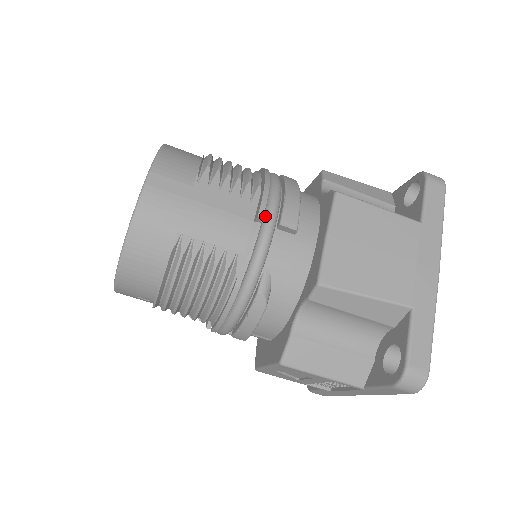
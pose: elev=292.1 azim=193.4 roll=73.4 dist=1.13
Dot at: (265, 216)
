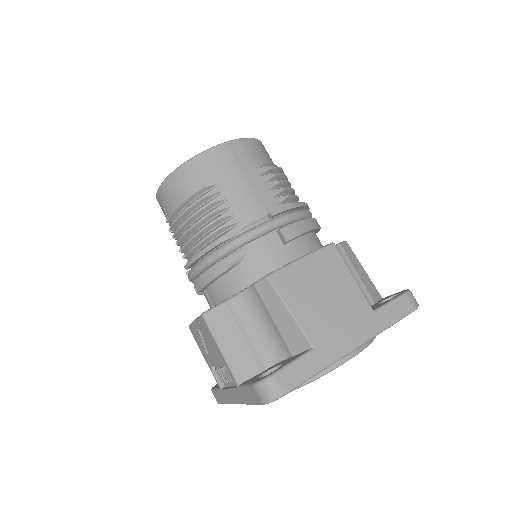
Dot at: (276, 217)
